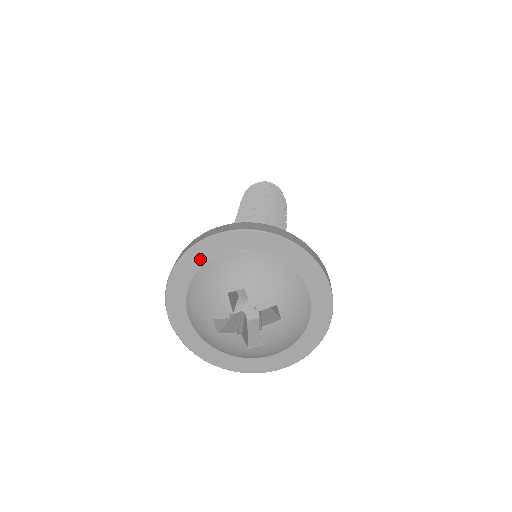
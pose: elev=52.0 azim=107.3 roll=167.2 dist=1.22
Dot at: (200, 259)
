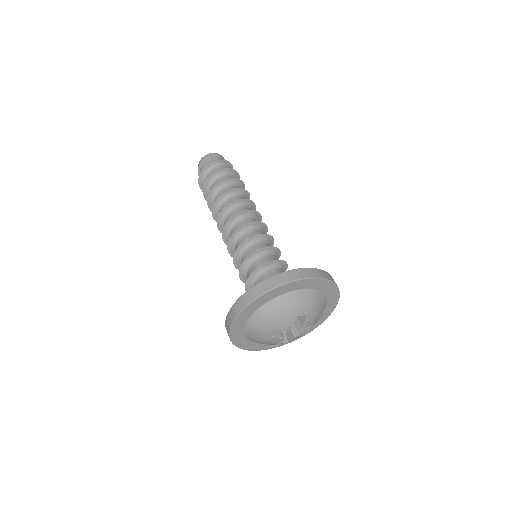
Dot at: (287, 290)
